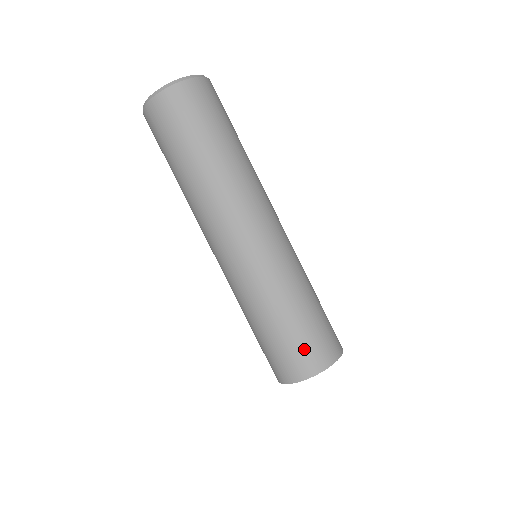
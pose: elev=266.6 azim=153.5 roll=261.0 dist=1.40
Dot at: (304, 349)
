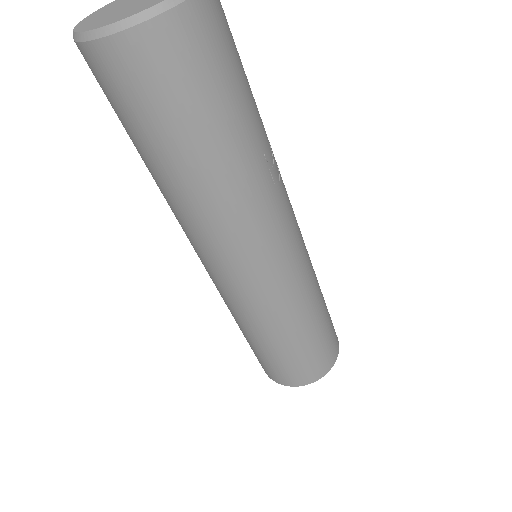
Dot at: (281, 369)
